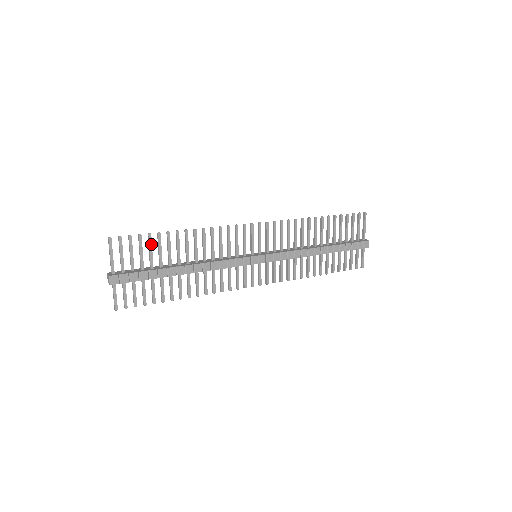
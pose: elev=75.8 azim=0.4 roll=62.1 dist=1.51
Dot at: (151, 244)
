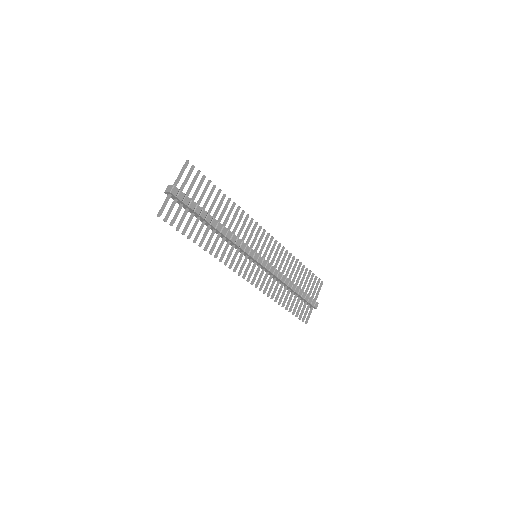
Dot at: (207, 188)
